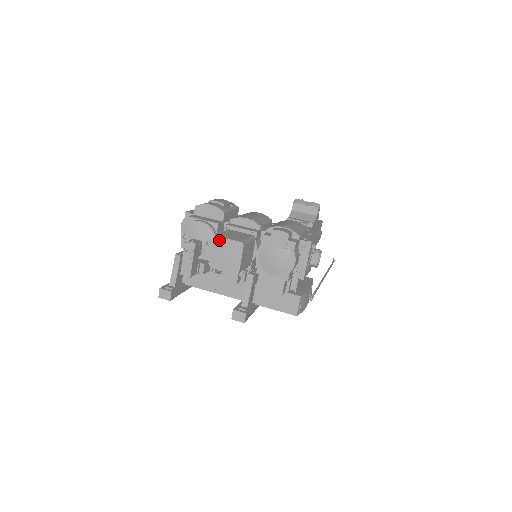
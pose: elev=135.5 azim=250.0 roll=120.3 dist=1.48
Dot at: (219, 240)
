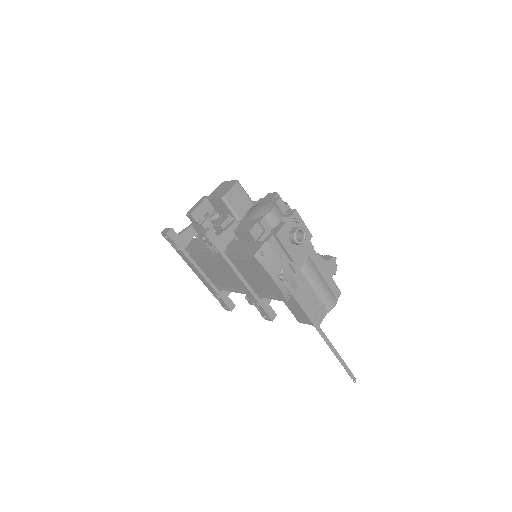
Dot at: (224, 183)
